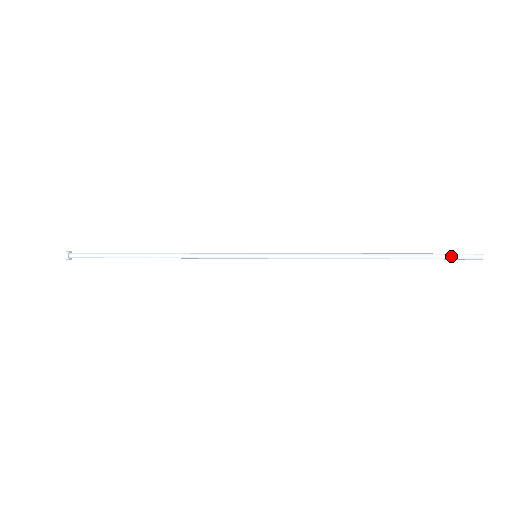
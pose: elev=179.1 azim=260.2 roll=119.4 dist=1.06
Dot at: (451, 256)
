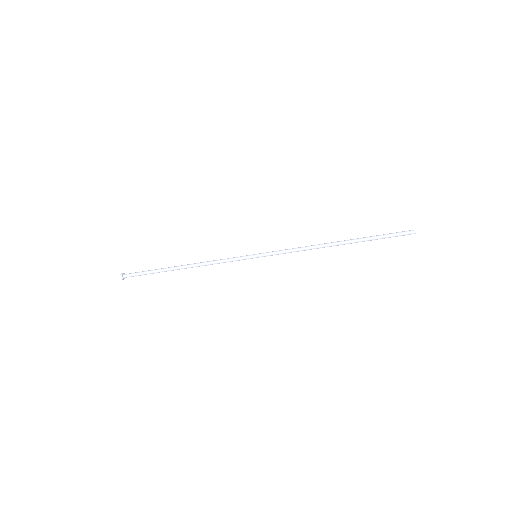
Dot at: (392, 233)
